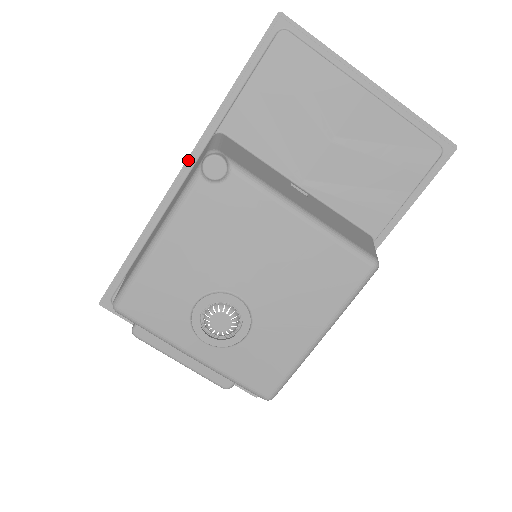
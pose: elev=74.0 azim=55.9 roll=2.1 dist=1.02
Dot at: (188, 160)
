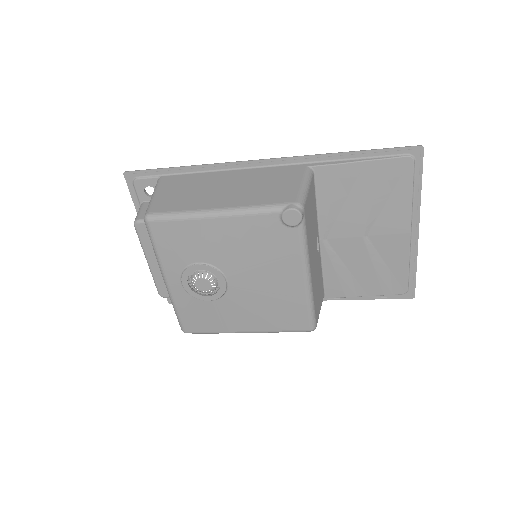
Dot at: (276, 159)
